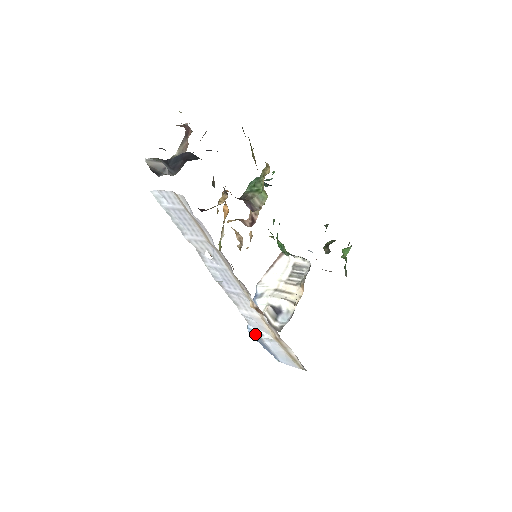
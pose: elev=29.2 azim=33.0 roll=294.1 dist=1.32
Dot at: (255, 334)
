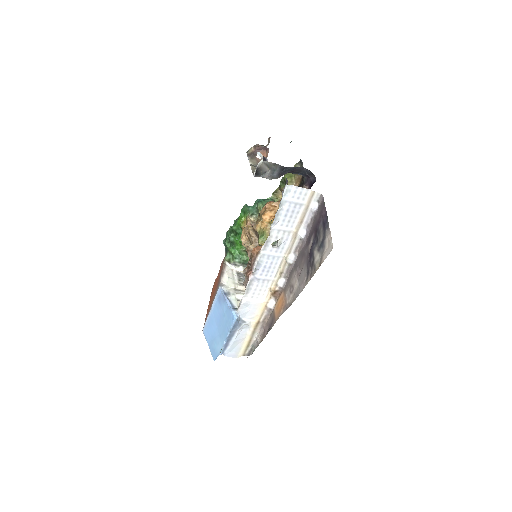
Dot at: (239, 322)
